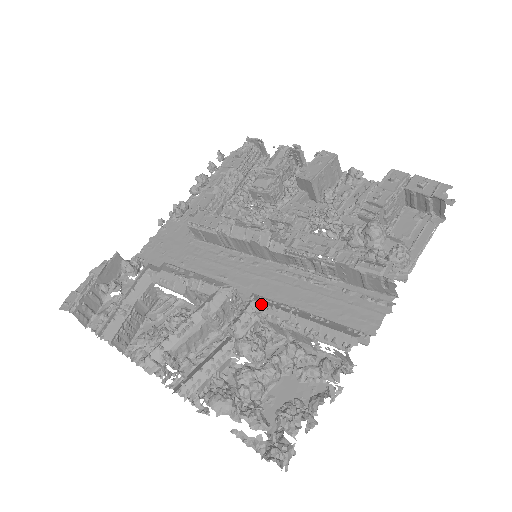
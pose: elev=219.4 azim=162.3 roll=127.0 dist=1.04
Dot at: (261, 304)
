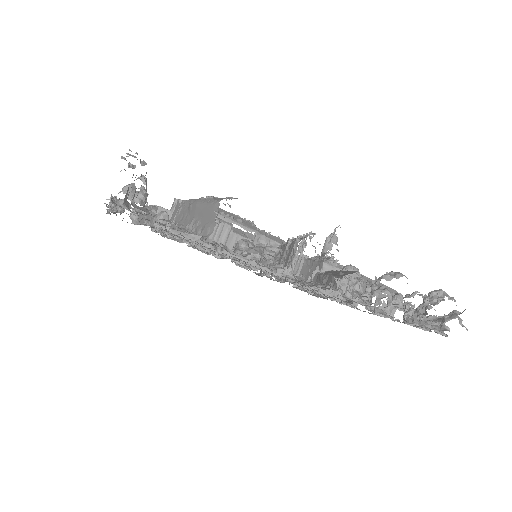
Dot at: occluded
